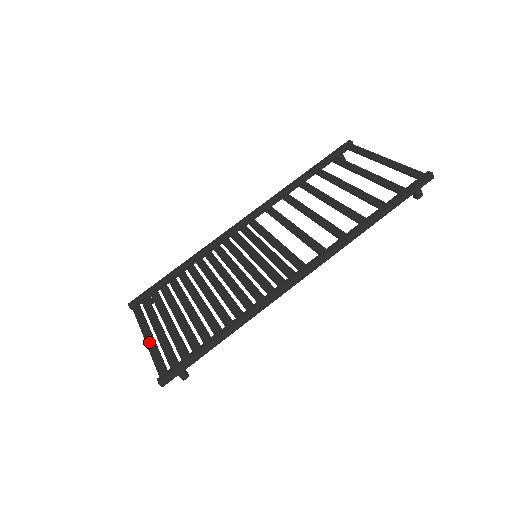
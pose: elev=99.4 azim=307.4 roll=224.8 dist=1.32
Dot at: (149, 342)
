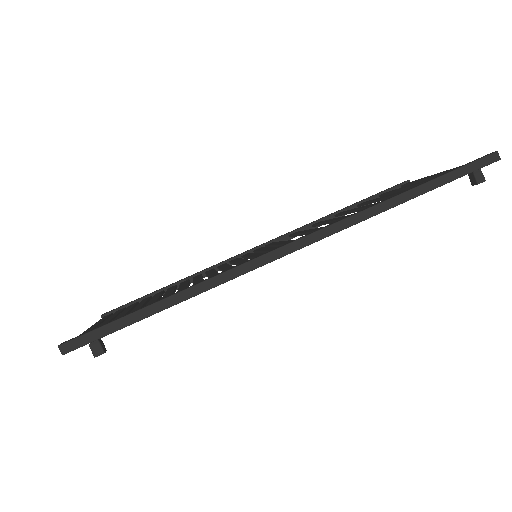
Dot at: (89, 328)
